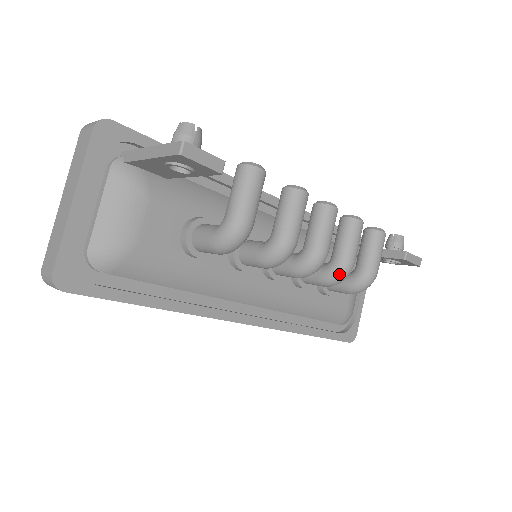
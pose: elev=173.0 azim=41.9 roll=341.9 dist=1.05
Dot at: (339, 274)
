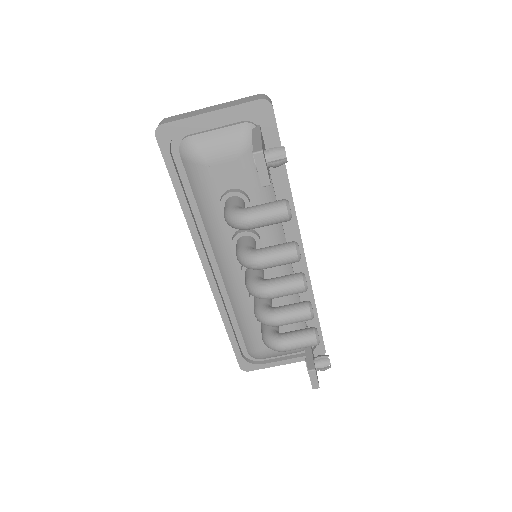
Dot at: (264, 317)
